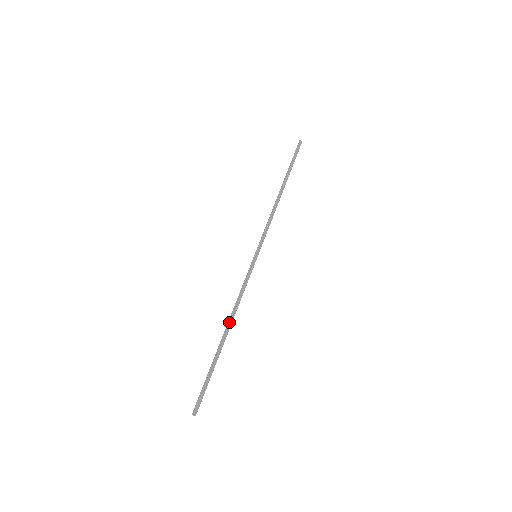
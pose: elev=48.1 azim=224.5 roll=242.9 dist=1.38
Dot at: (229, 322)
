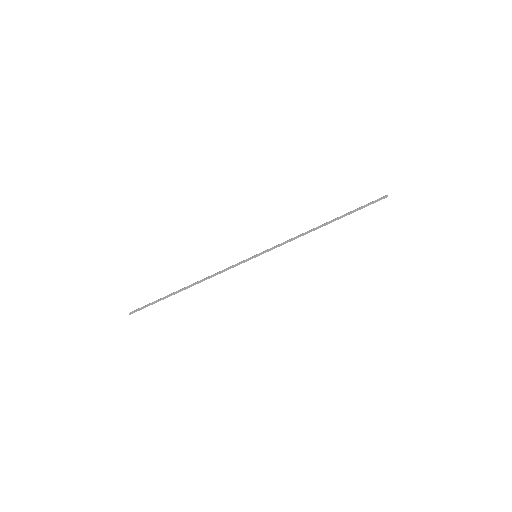
Dot at: occluded
